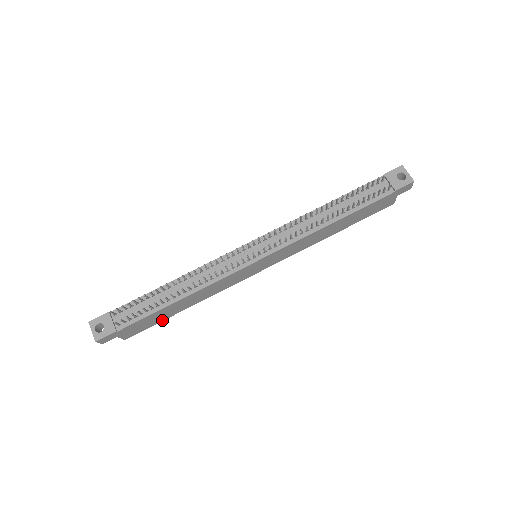
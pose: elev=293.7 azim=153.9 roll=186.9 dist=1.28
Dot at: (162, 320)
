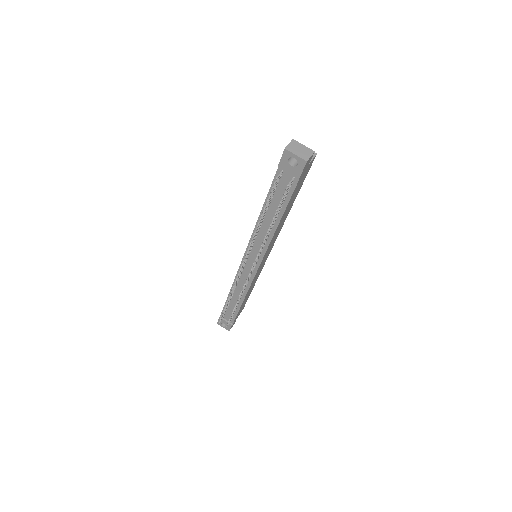
Dot at: occluded
